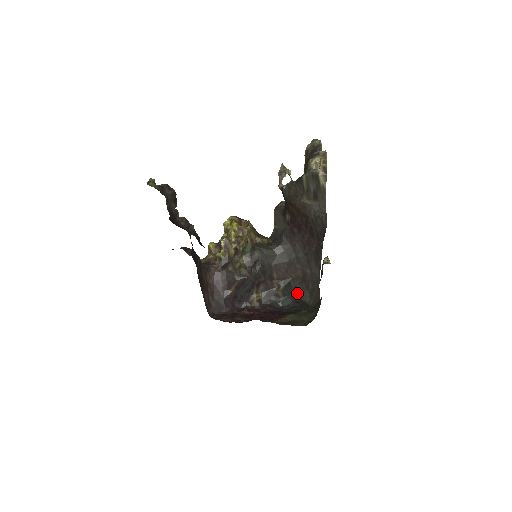
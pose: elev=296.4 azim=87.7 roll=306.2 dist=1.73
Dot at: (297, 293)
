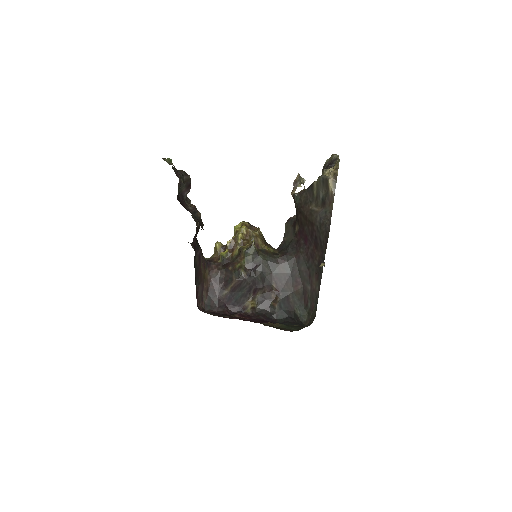
Dot at: (294, 310)
